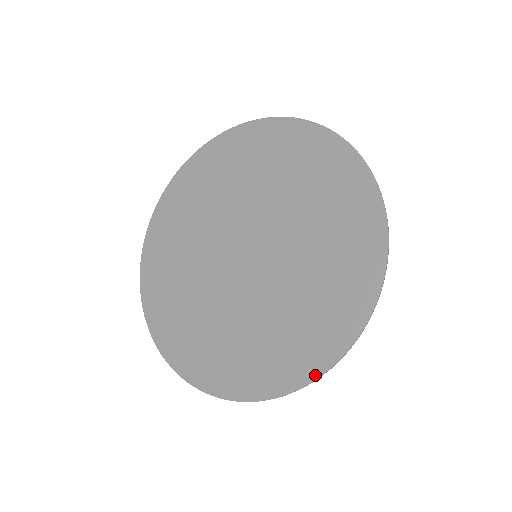
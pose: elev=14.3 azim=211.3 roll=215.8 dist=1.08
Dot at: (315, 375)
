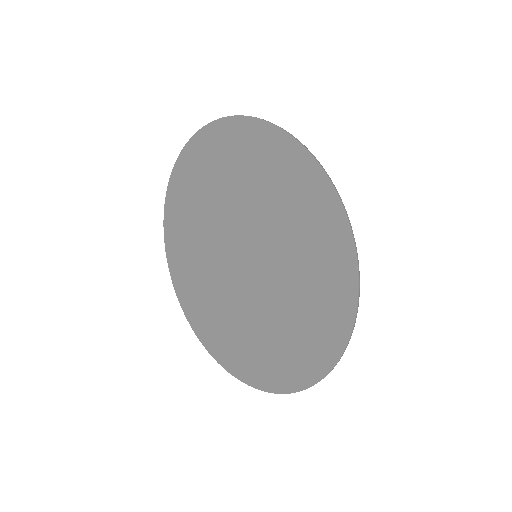
Dot at: (298, 388)
